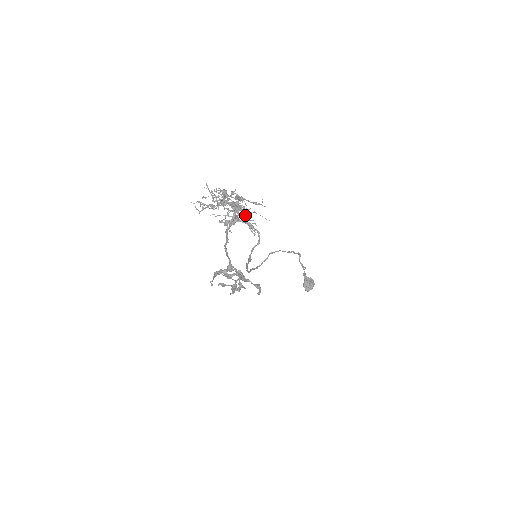
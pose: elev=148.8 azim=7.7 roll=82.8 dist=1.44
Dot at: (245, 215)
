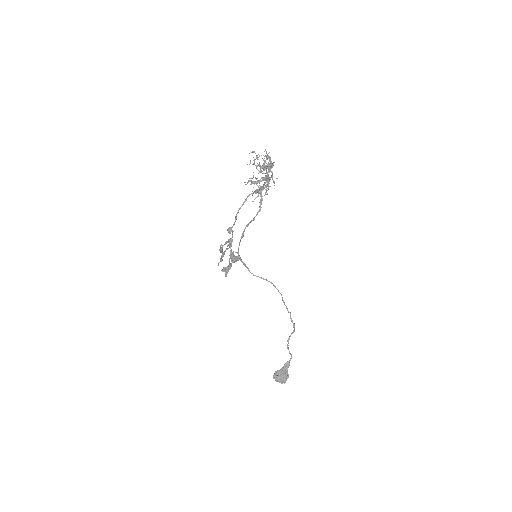
Dot at: occluded
